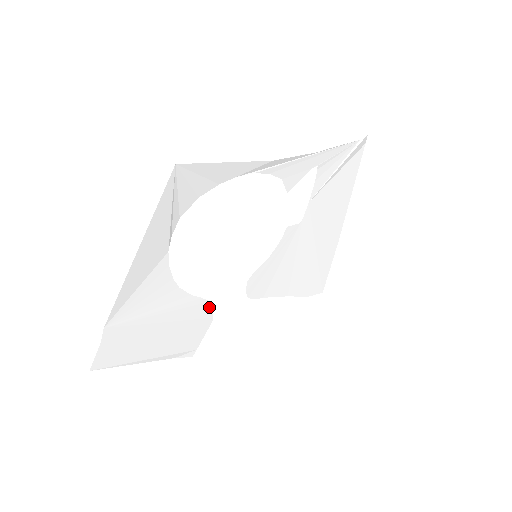
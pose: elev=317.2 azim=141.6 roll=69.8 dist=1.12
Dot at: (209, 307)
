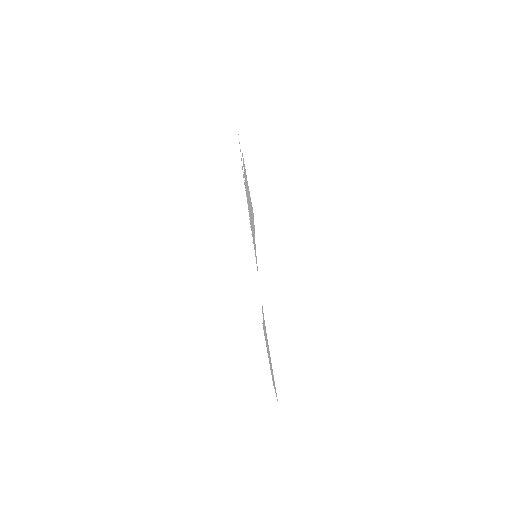
Dot at: occluded
